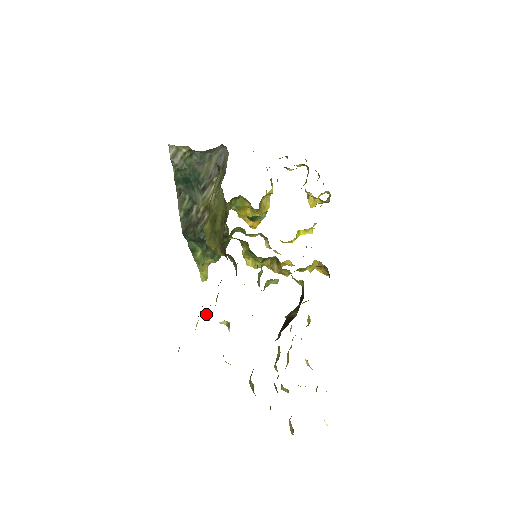
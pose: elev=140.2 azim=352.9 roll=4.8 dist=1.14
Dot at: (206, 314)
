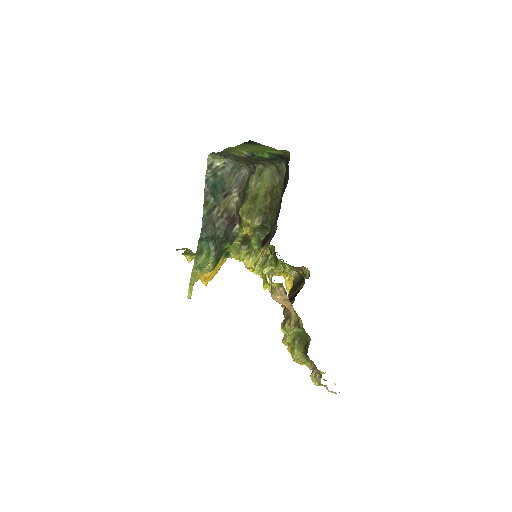
Dot at: (253, 261)
